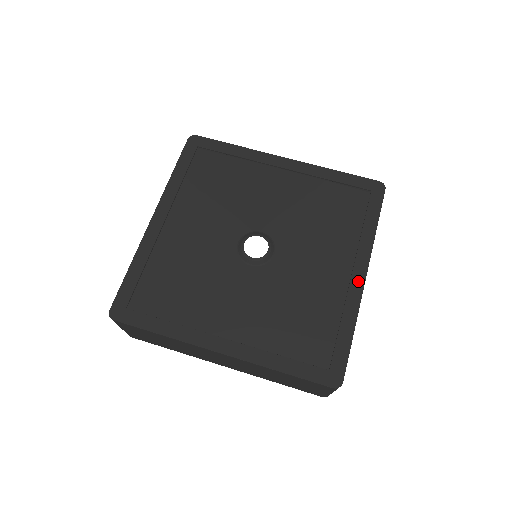
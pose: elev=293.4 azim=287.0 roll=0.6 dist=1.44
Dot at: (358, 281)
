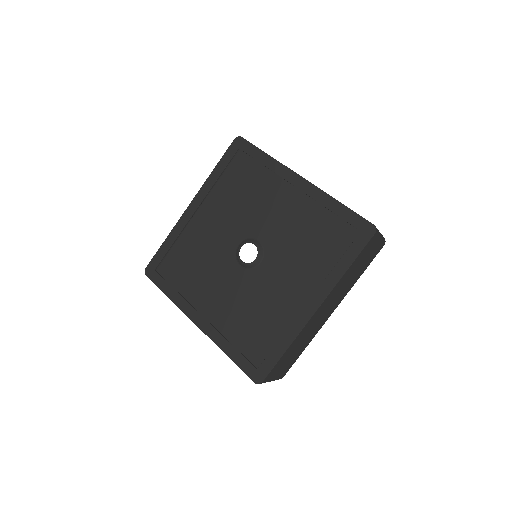
Dot at: (309, 311)
